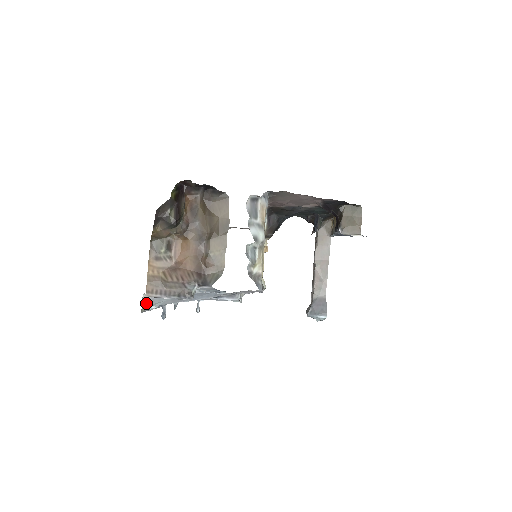
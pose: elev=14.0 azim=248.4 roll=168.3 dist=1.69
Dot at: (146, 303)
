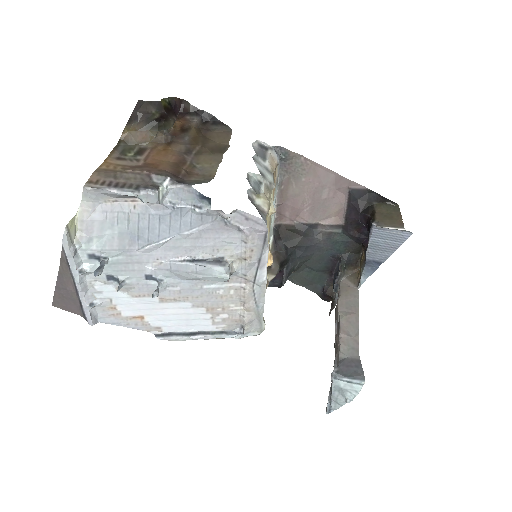
Dot at: (78, 233)
